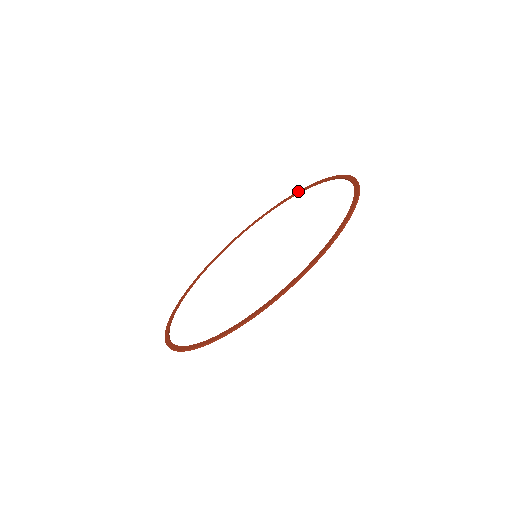
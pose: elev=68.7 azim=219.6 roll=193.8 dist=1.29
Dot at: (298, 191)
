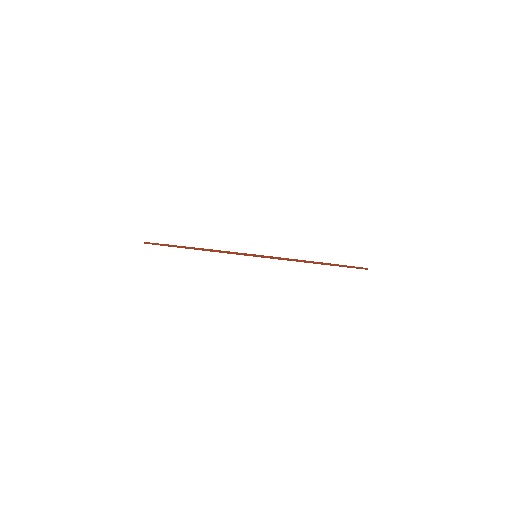
Dot at: occluded
